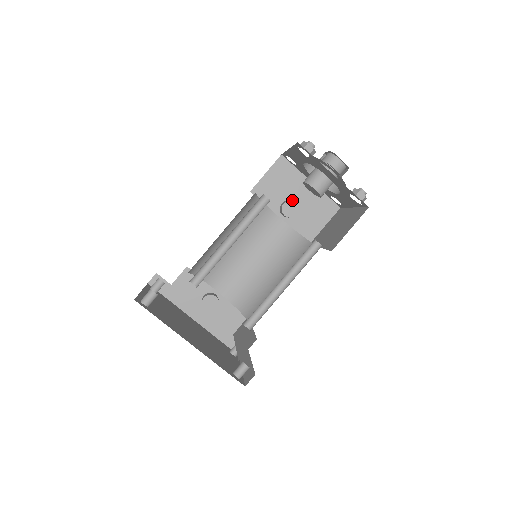
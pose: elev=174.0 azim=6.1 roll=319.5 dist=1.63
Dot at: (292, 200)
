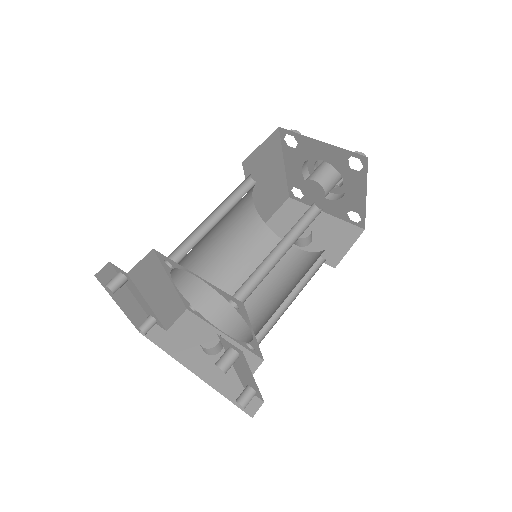
Dot at: occluded
